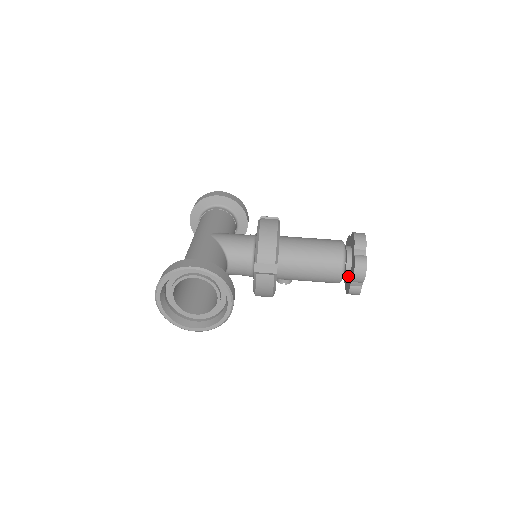
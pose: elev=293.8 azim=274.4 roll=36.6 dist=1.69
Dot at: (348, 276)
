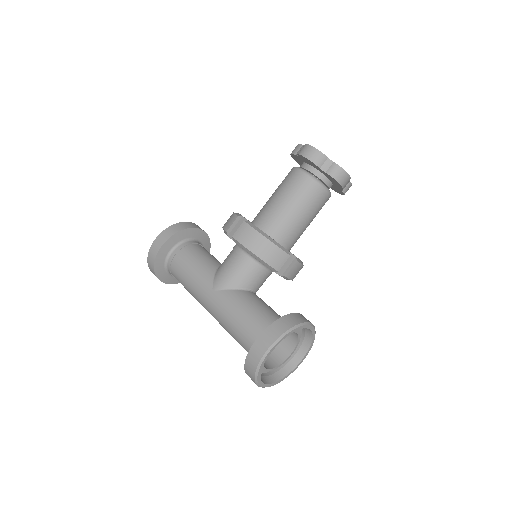
Dot at: (331, 186)
